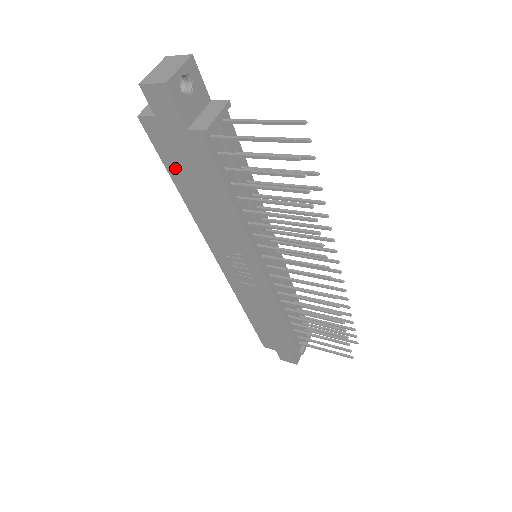
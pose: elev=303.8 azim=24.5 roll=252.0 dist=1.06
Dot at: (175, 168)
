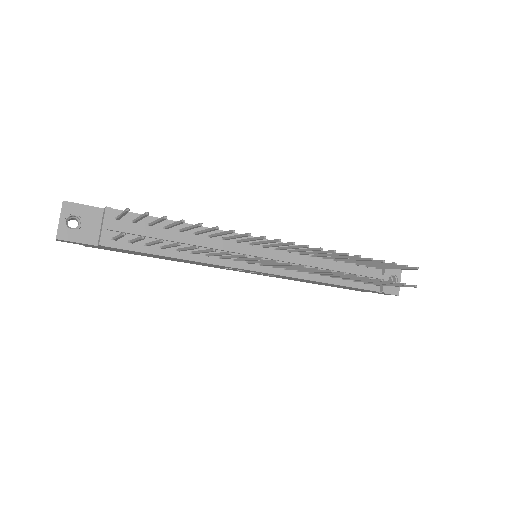
Dot at: occluded
